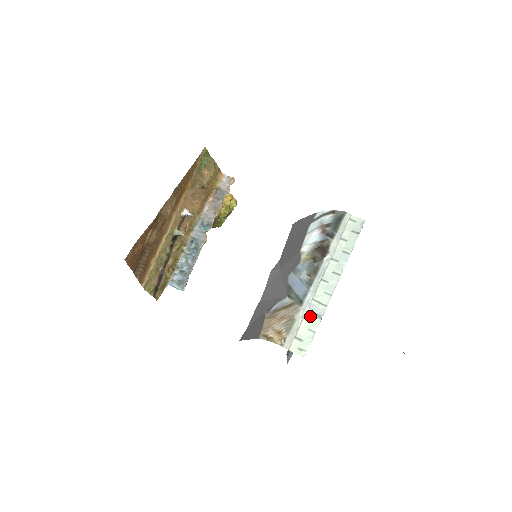
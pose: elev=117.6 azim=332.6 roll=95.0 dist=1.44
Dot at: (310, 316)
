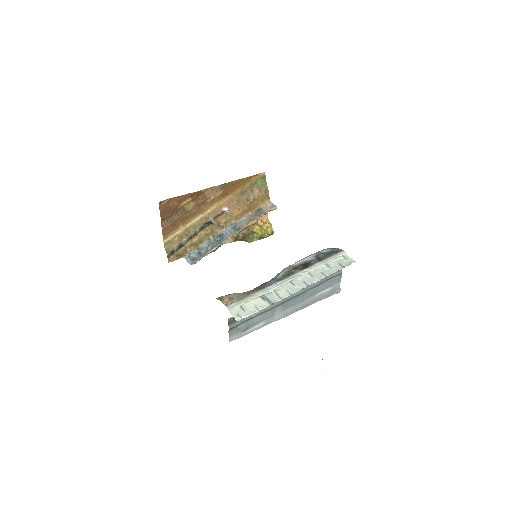
Dot at: (263, 299)
